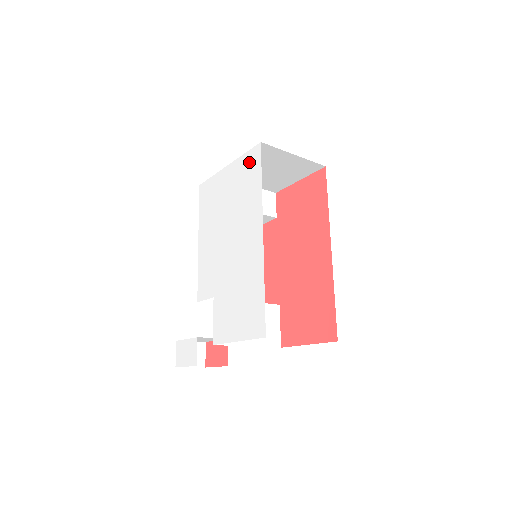
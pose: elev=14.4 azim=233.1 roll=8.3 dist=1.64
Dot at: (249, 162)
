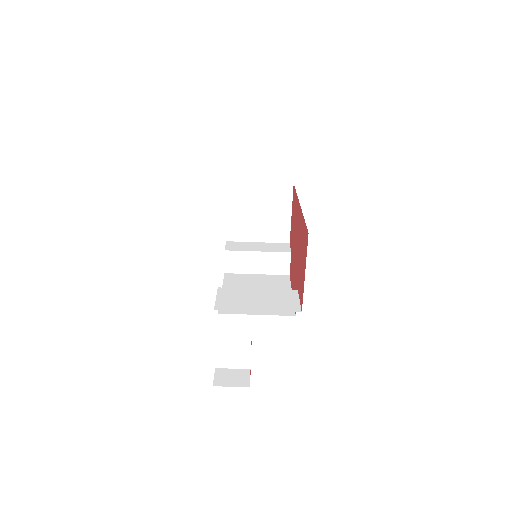
Dot at: occluded
